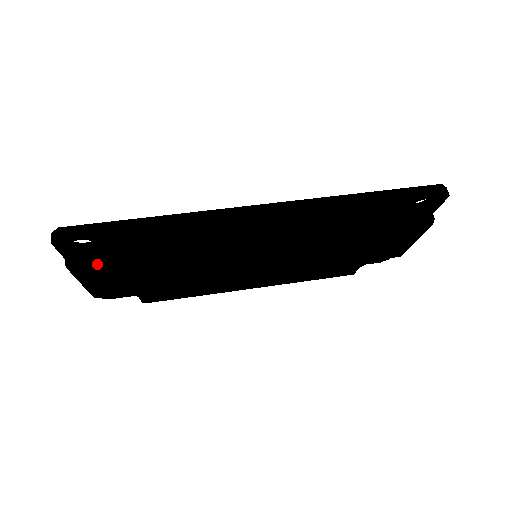
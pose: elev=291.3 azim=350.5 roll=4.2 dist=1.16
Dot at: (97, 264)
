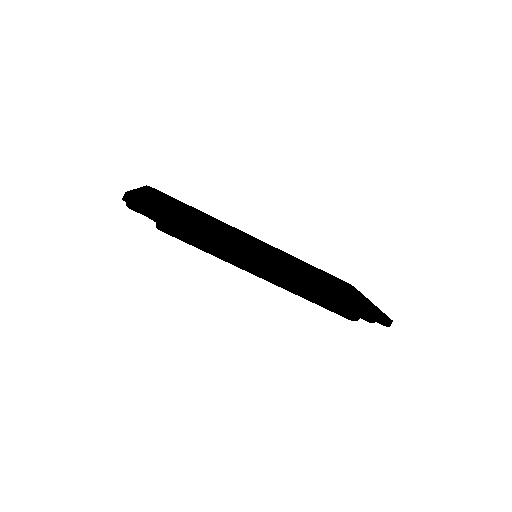
Dot at: (147, 214)
